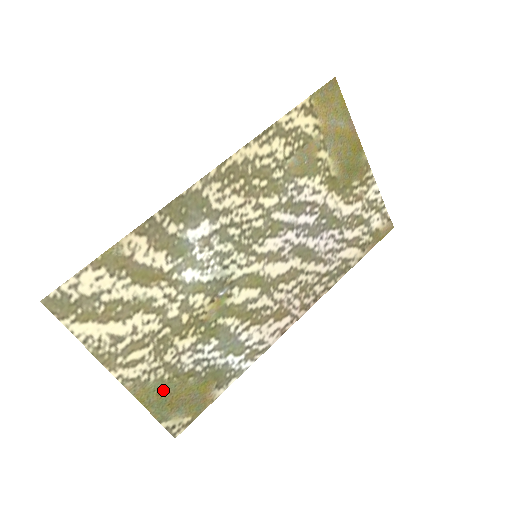
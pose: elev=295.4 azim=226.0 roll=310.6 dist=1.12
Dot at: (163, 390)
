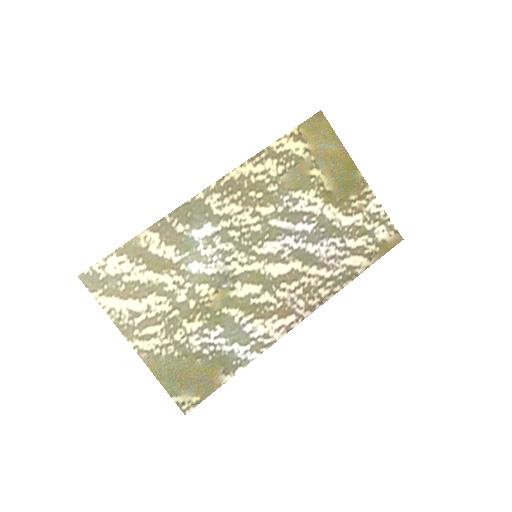
Dot at: (173, 366)
